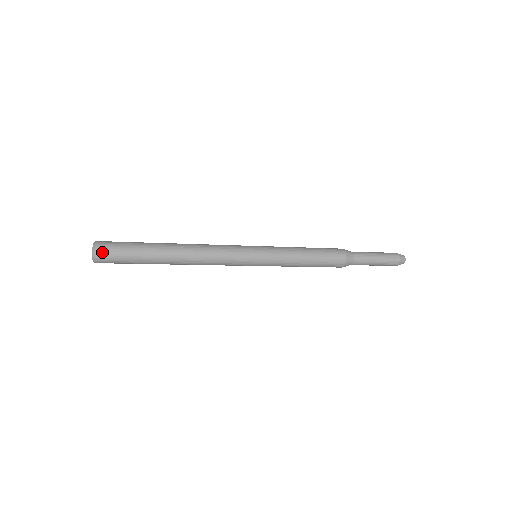
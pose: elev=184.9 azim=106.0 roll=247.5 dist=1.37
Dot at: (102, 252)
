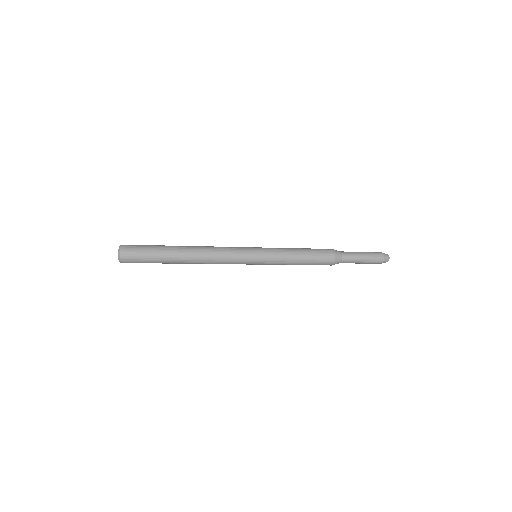
Dot at: (126, 260)
